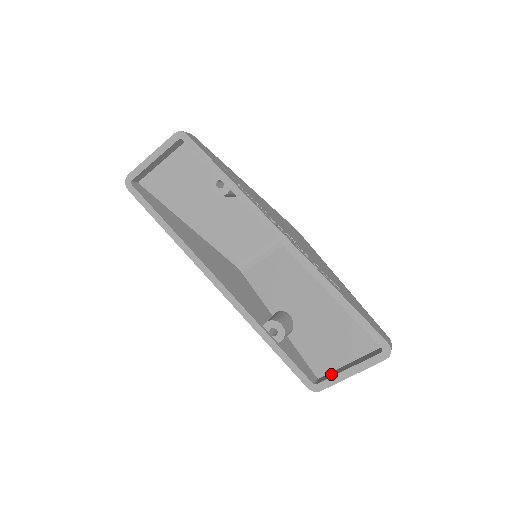
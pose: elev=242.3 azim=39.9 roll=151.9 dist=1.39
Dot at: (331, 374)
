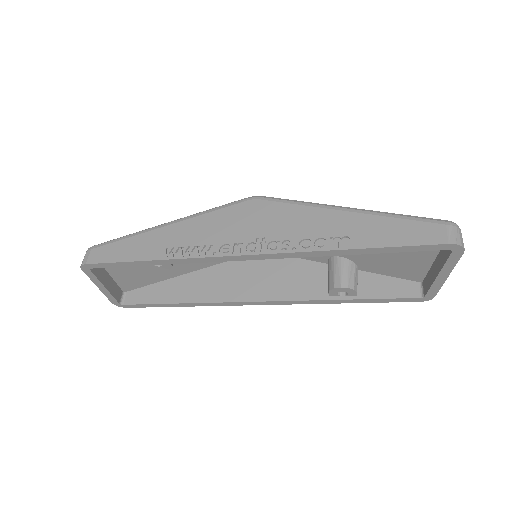
Dot at: (428, 280)
